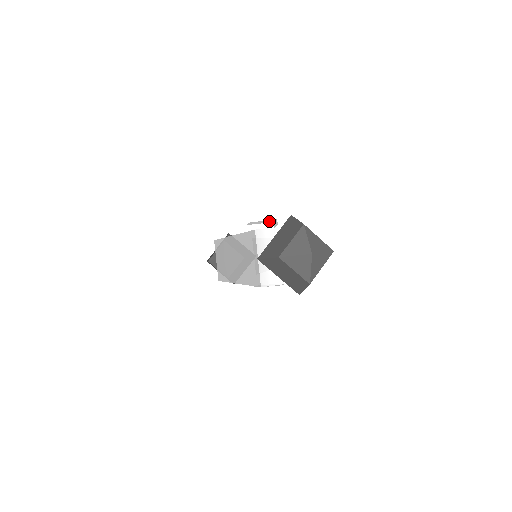
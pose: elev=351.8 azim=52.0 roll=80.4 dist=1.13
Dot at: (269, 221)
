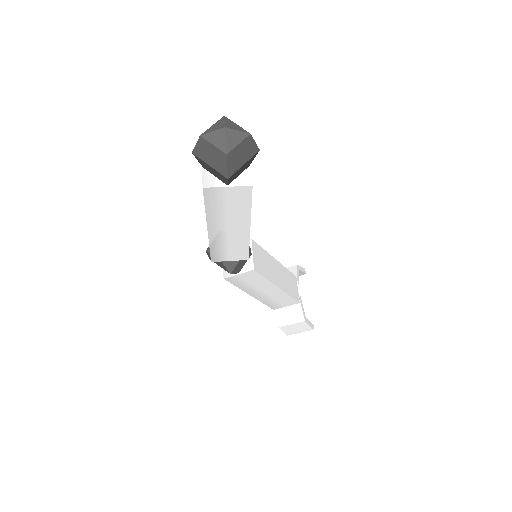
Dot at: occluded
